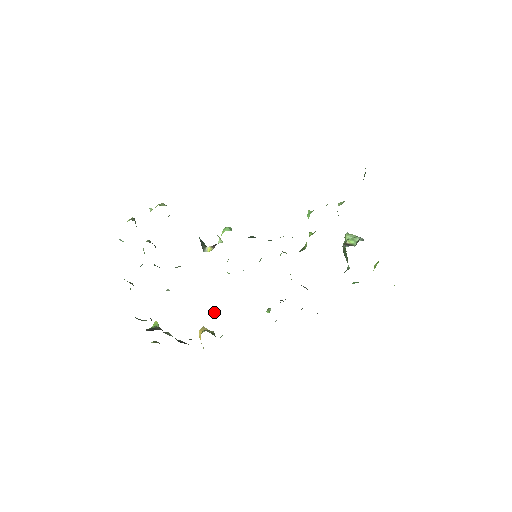
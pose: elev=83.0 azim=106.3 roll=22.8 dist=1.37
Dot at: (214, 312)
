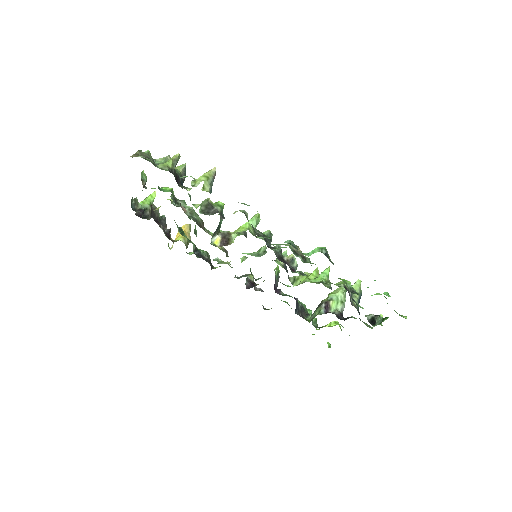
Dot at: (195, 246)
